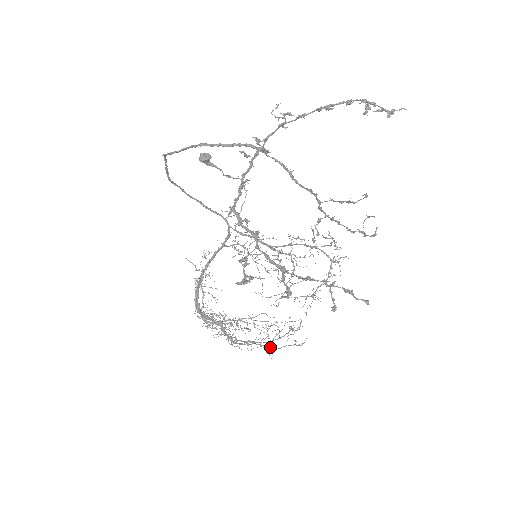
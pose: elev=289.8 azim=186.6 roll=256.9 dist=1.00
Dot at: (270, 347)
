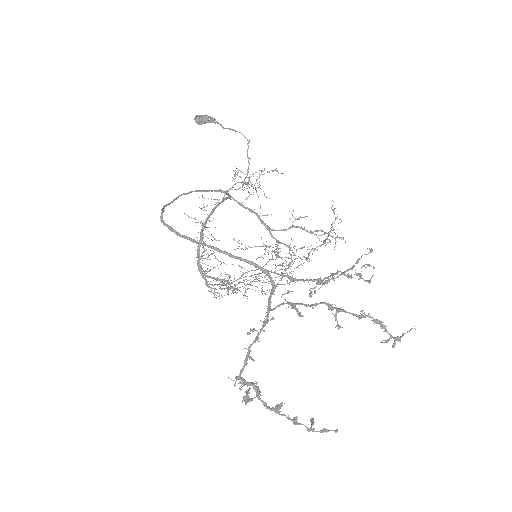
Dot at: occluded
